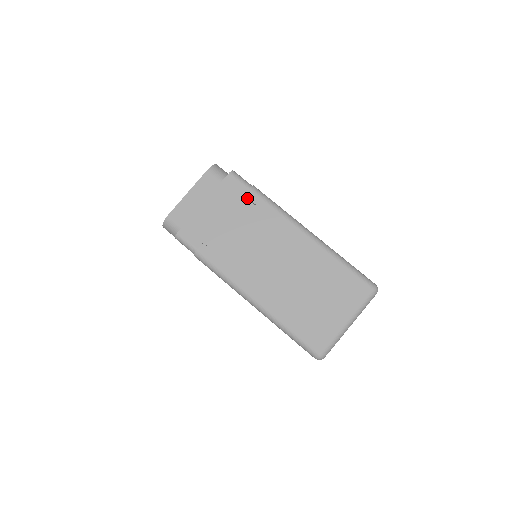
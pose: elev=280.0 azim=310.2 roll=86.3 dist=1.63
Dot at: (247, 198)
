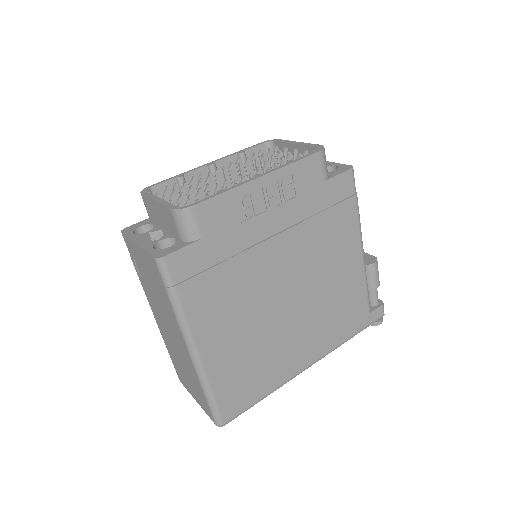
Dot at: occluded
